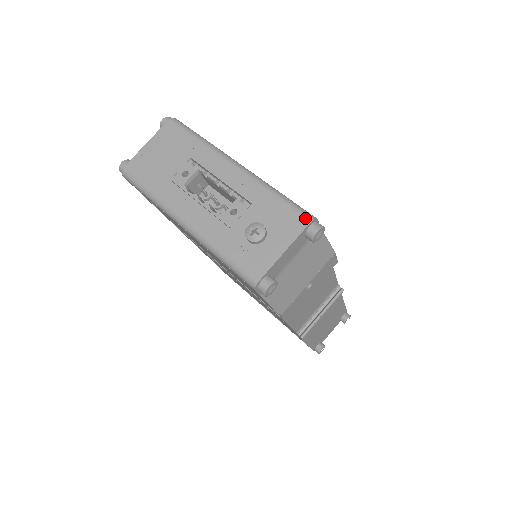
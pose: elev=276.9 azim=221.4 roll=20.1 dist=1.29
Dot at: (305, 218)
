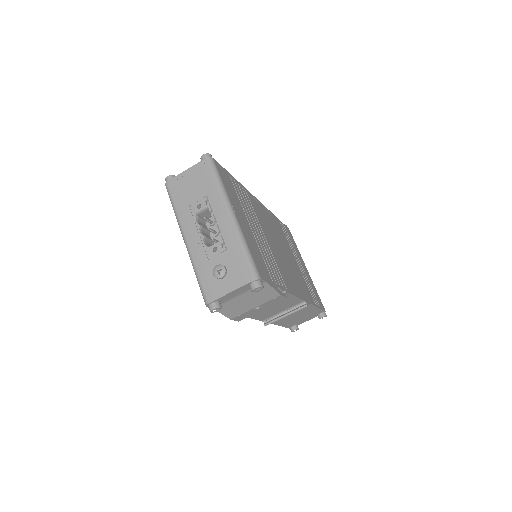
Dot at: (252, 276)
